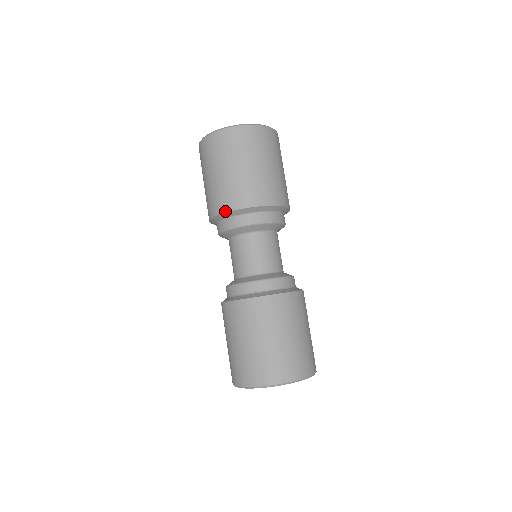
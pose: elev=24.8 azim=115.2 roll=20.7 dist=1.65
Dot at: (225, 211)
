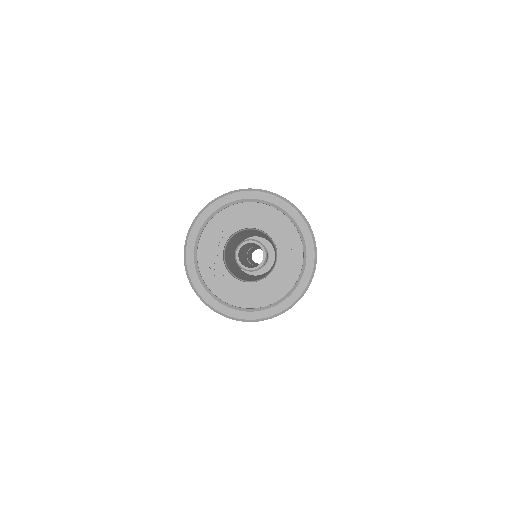
Dot at: occluded
